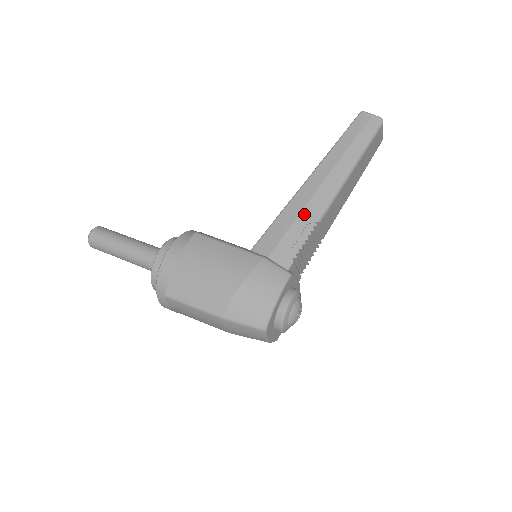
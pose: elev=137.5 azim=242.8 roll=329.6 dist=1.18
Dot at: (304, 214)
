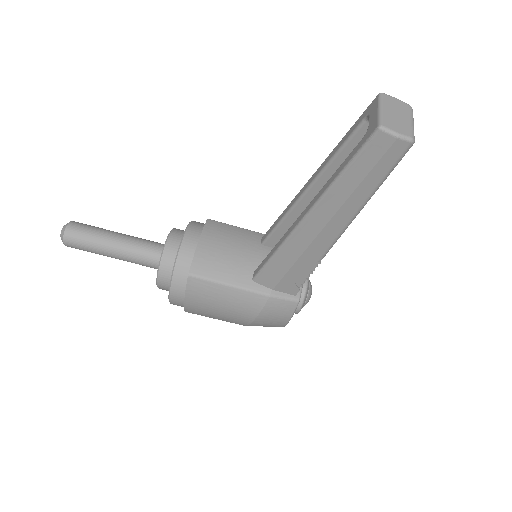
Dot at: (304, 258)
